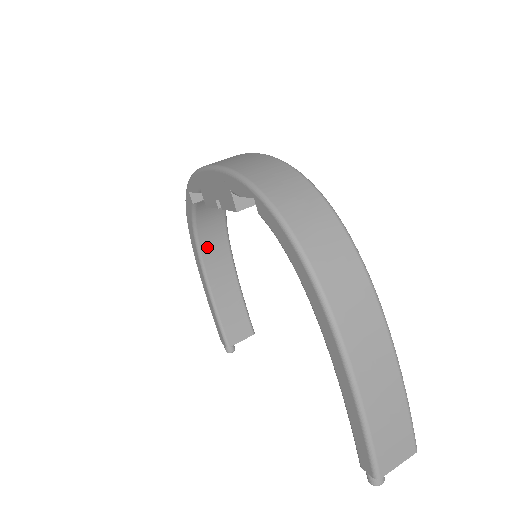
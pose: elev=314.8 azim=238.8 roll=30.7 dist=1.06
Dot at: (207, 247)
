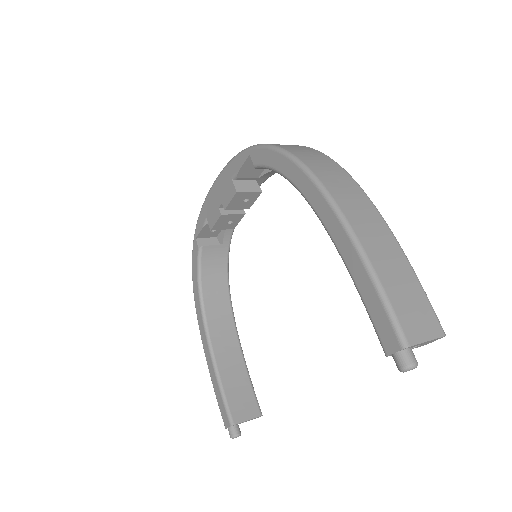
Dot at: (210, 306)
